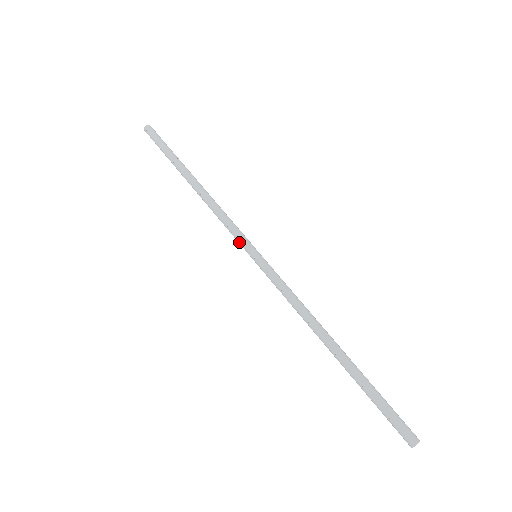
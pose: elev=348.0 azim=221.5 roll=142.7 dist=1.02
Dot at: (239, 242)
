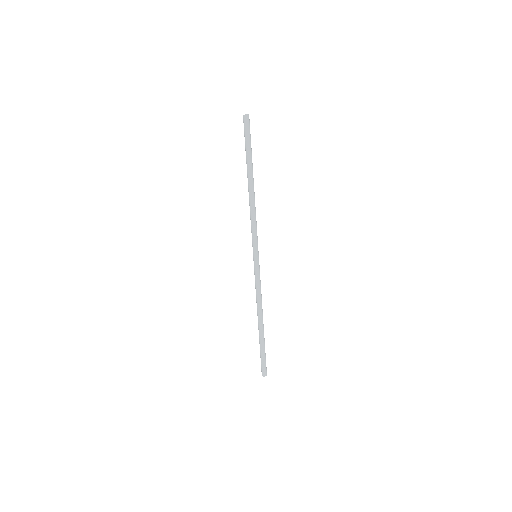
Dot at: (252, 243)
